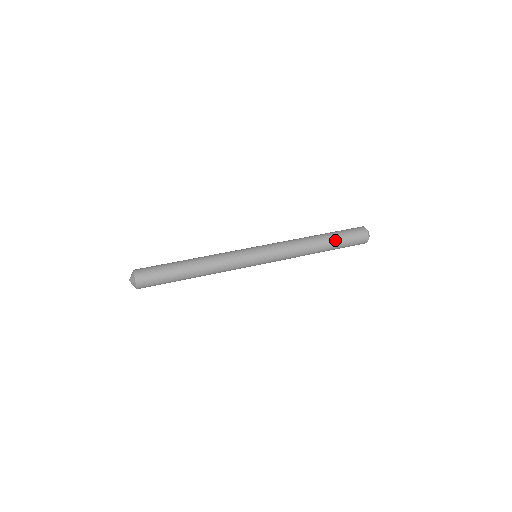
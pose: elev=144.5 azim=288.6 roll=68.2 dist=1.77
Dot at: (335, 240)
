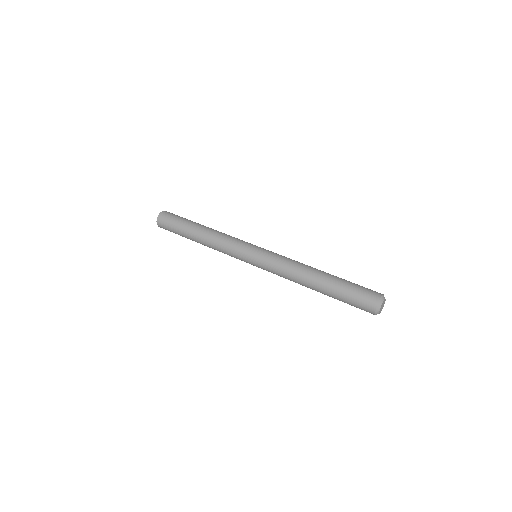
Dot at: (336, 283)
